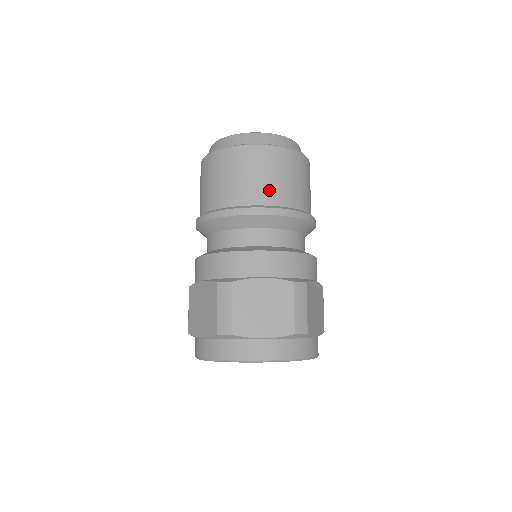
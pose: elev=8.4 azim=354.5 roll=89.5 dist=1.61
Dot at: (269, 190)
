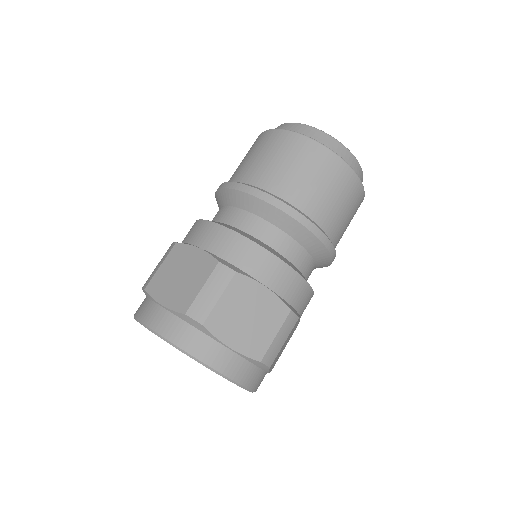
Dot at: (262, 171)
